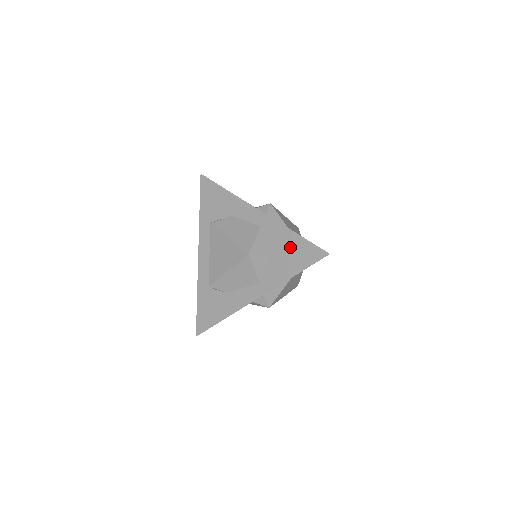
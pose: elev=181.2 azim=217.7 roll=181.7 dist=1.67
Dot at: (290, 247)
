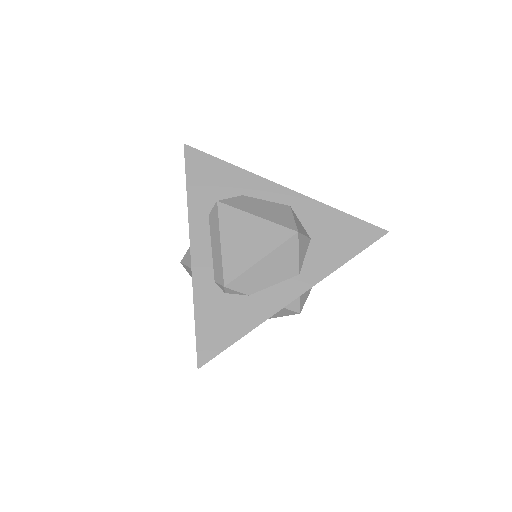
Dot at: (337, 227)
